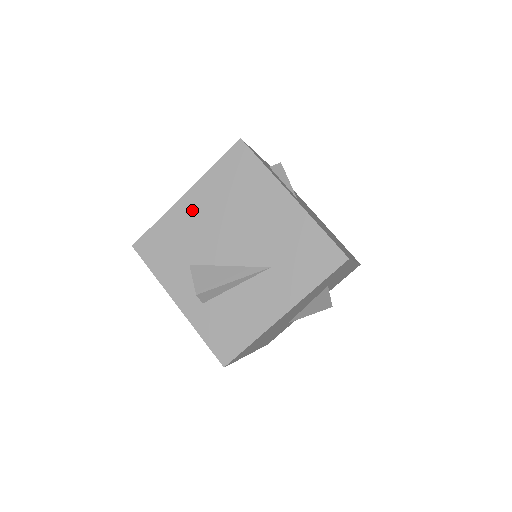
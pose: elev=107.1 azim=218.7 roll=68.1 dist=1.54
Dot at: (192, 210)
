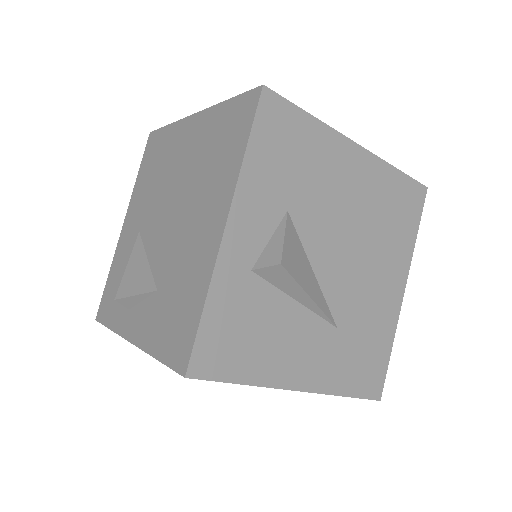
Dot at: (348, 169)
